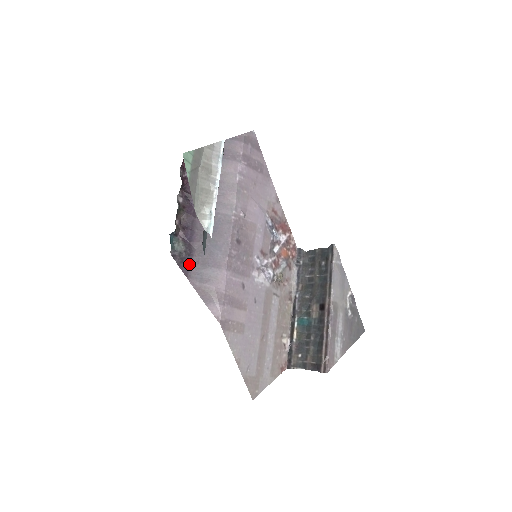
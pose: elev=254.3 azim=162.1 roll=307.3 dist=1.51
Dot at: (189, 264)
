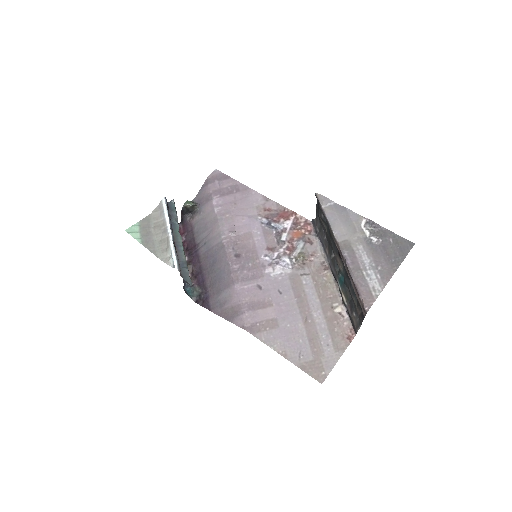
Dot at: (208, 300)
